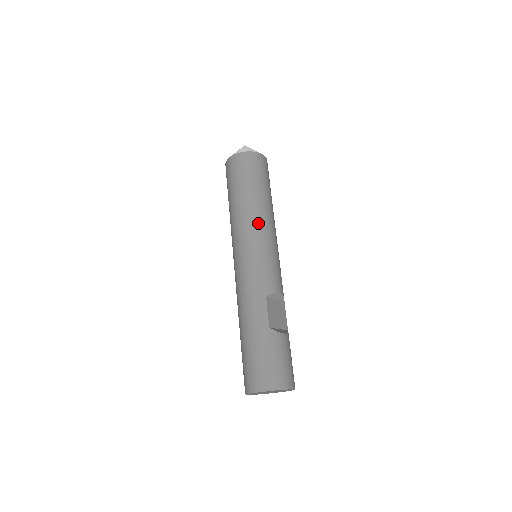
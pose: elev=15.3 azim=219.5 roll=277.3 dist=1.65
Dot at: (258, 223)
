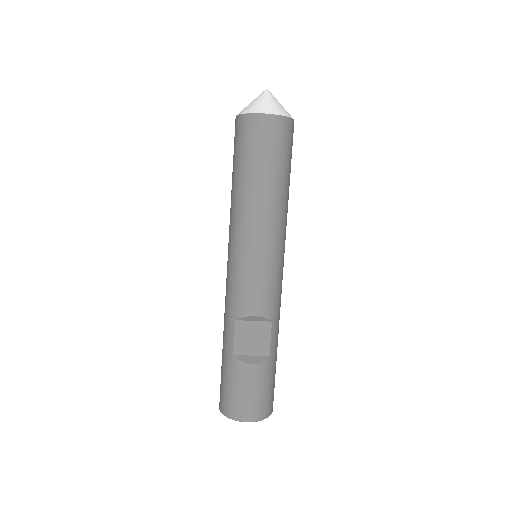
Dot at: (241, 225)
